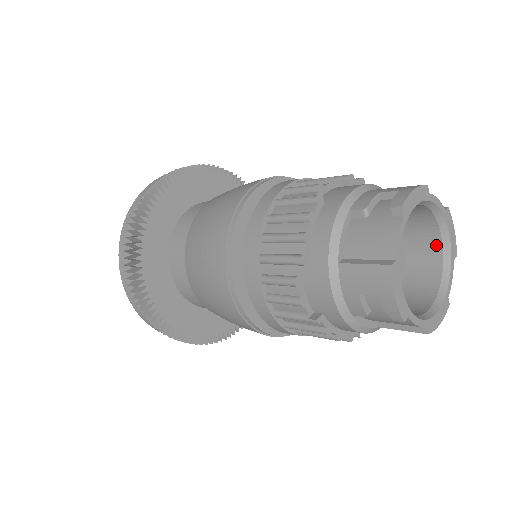
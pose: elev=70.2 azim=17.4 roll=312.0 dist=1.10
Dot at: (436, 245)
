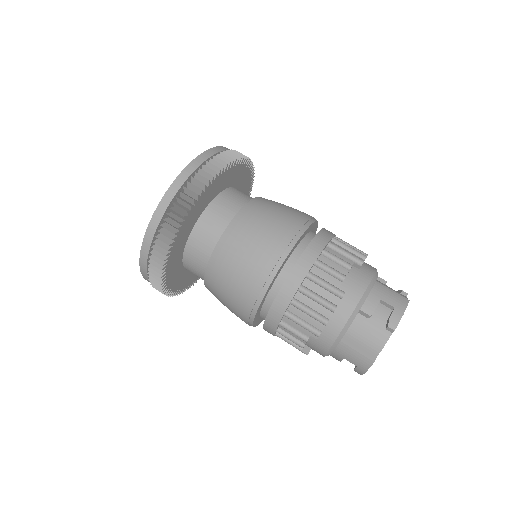
Dot at: occluded
